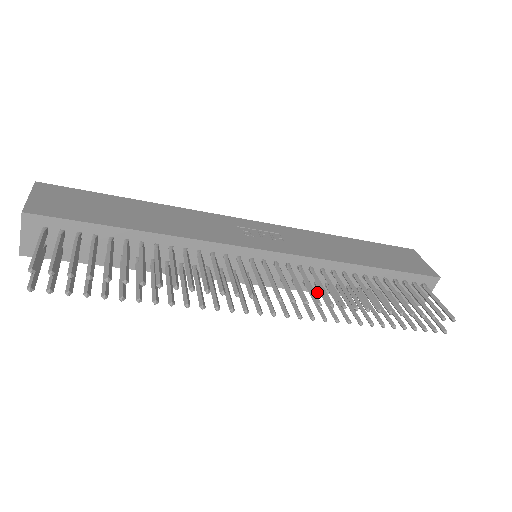
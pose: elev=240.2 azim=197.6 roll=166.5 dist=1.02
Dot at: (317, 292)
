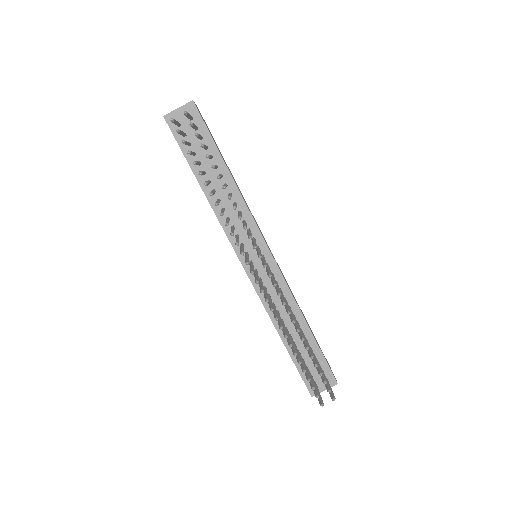
Dot at: (267, 312)
